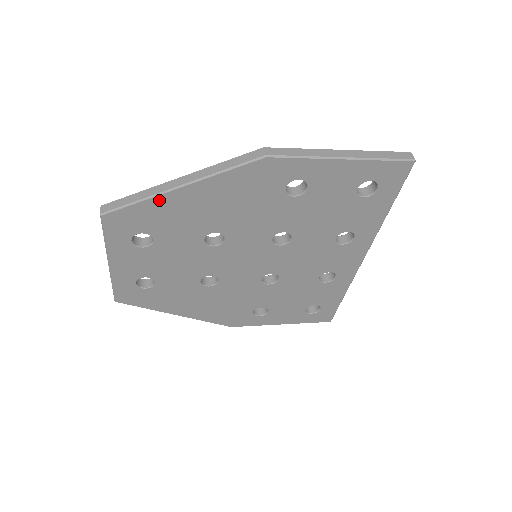
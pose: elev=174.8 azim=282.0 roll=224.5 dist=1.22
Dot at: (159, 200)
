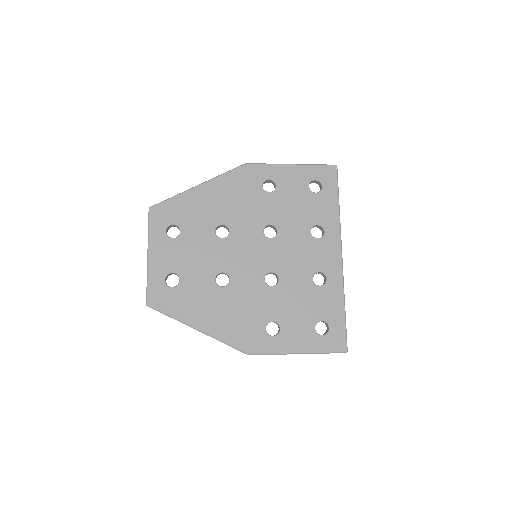
Dot at: (185, 196)
